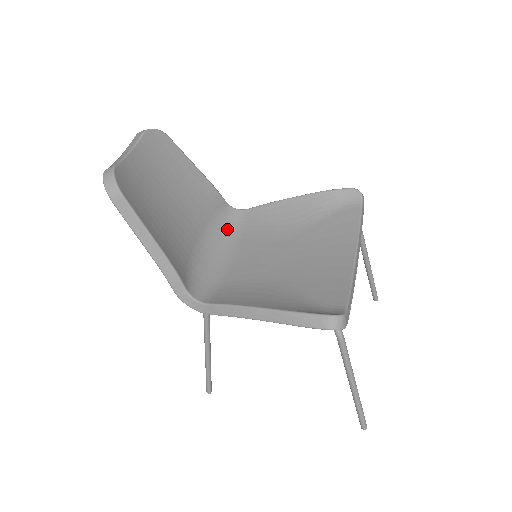
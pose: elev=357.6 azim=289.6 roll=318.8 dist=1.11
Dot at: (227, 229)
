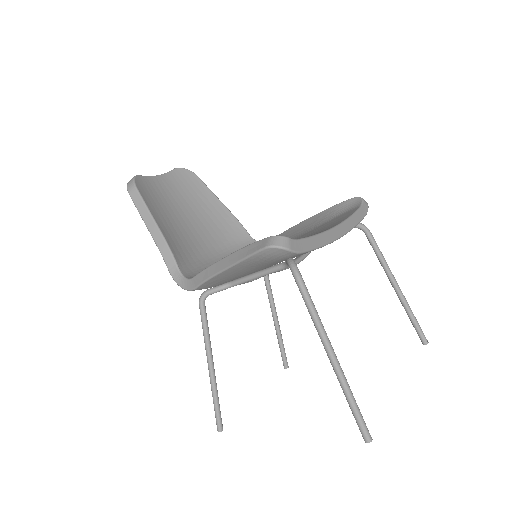
Dot at: occluded
